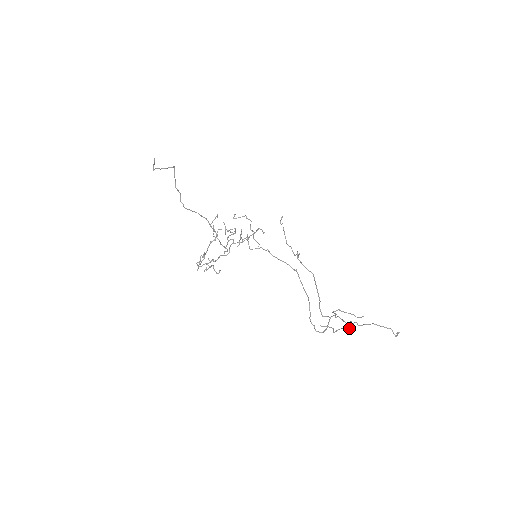
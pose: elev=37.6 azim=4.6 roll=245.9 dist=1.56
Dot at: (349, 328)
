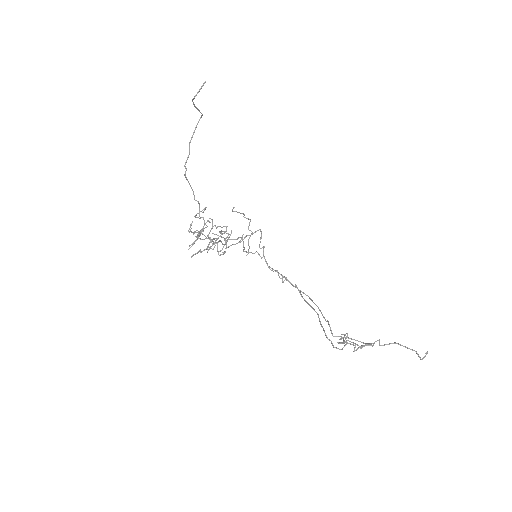
Dot at: (372, 346)
